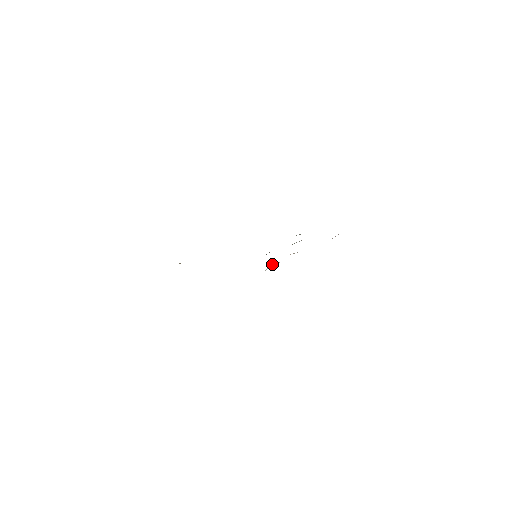
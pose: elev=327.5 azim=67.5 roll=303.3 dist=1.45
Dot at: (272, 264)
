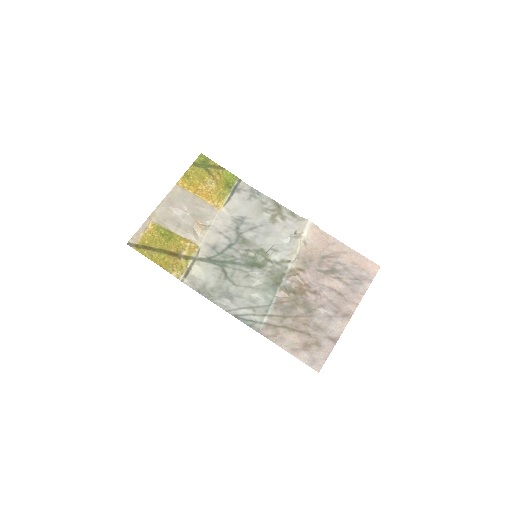
Dot at: (296, 241)
